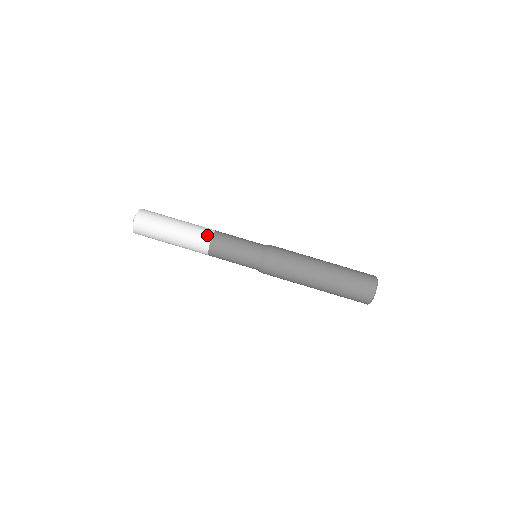
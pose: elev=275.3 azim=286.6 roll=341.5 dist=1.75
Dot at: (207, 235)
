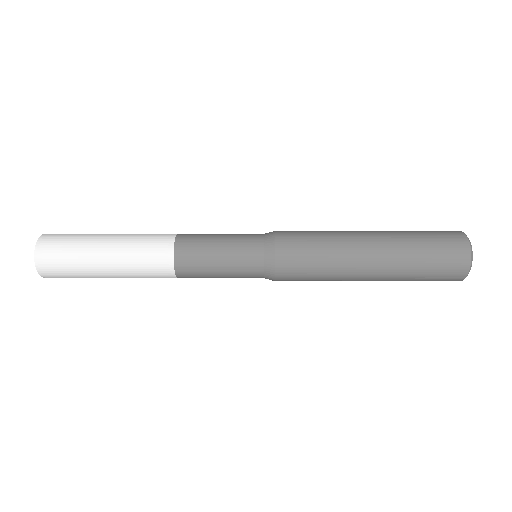
Dot at: (165, 241)
